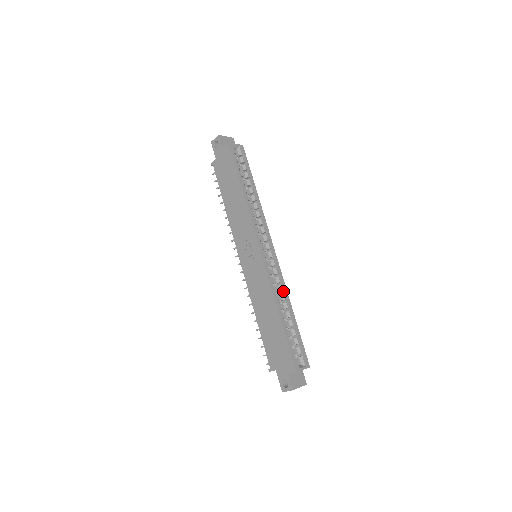
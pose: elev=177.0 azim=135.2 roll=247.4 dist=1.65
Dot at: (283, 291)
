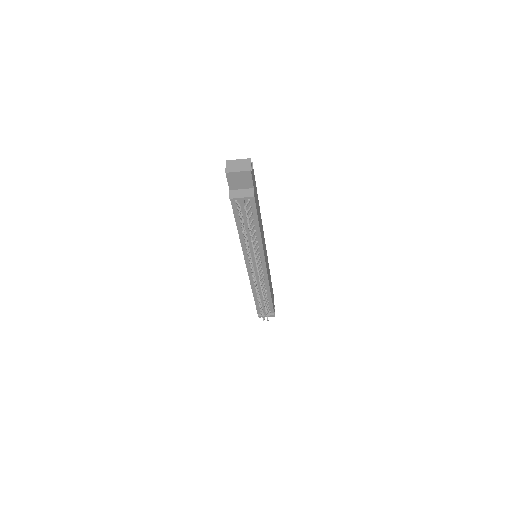
Dot at: occluded
